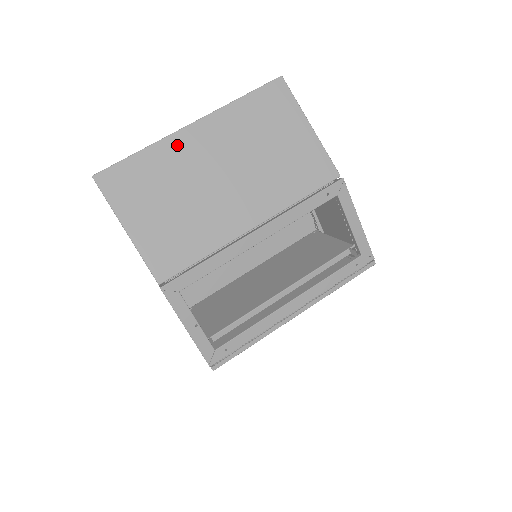
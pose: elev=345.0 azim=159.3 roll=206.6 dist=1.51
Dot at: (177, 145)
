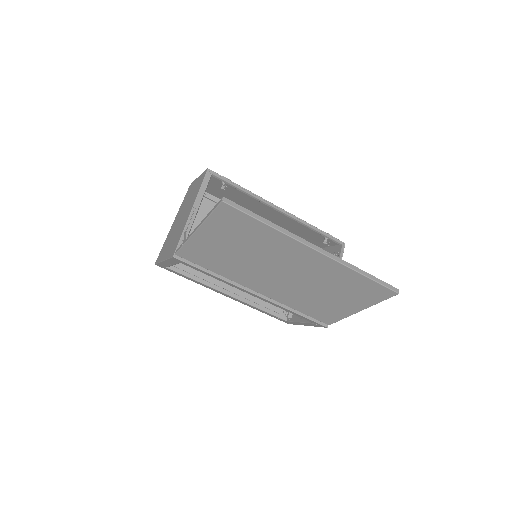
Dot at: (292, 246)
